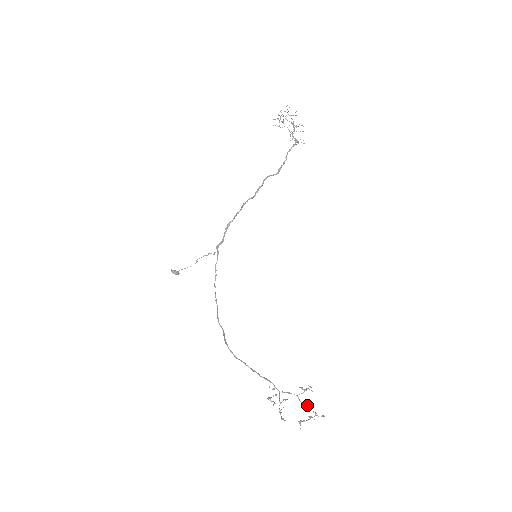
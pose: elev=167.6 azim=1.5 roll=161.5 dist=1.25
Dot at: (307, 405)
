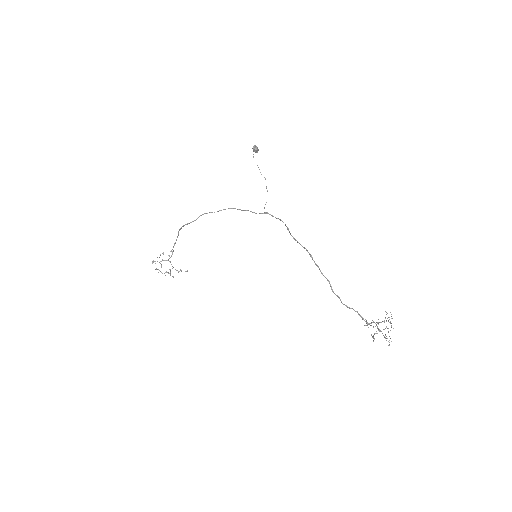
Dot at: occluded
